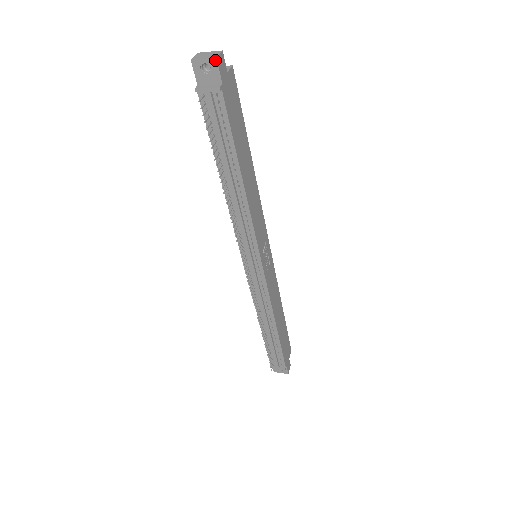
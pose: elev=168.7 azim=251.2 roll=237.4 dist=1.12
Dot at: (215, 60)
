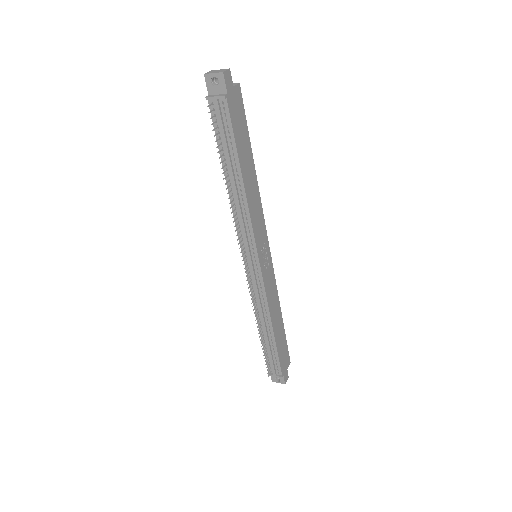
Dot at: (222, 74)
